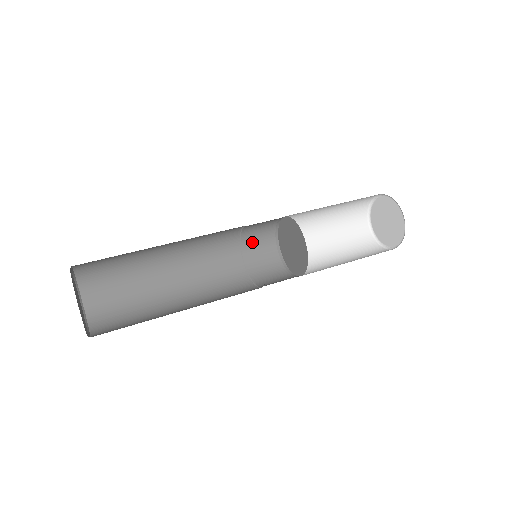
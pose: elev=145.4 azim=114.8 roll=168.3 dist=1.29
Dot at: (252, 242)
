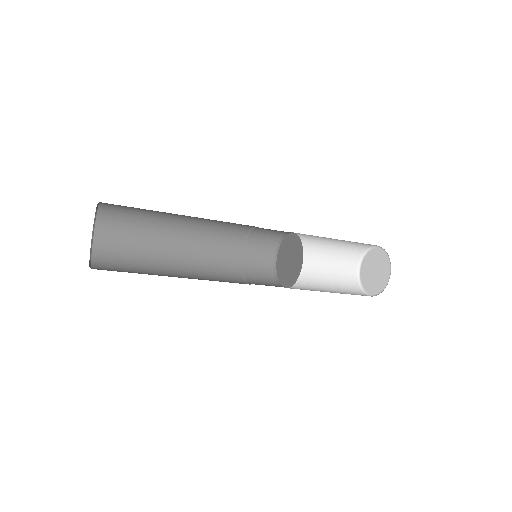
Dot at: (257, 283)
